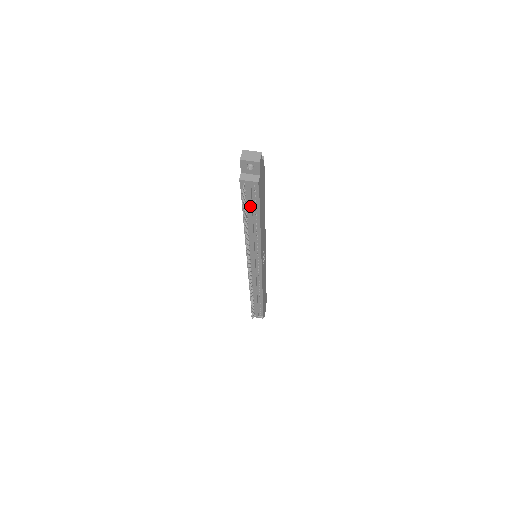
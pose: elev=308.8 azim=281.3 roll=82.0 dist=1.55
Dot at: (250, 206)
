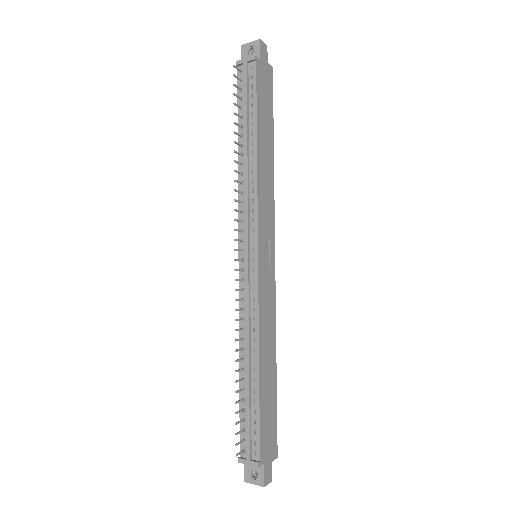
Dot at: (245, 104)
